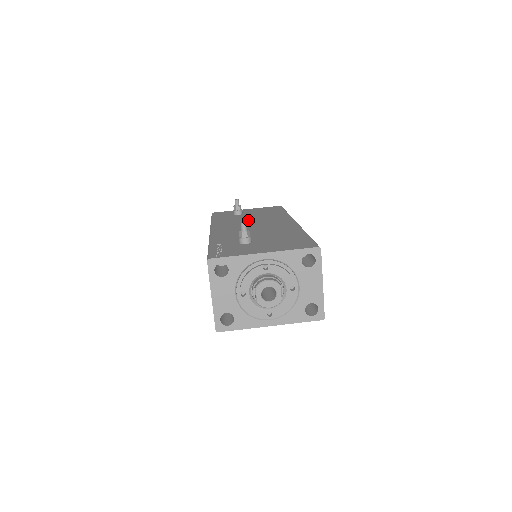
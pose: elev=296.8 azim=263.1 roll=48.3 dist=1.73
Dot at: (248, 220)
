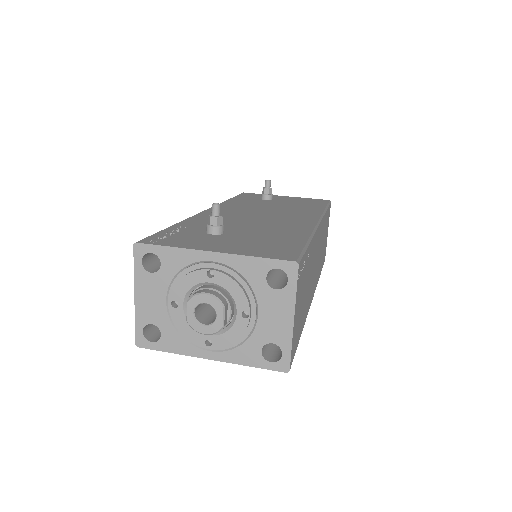
Dot at: (265, 207)
